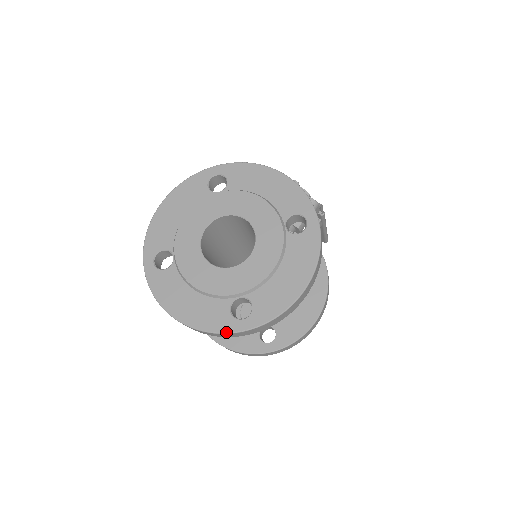
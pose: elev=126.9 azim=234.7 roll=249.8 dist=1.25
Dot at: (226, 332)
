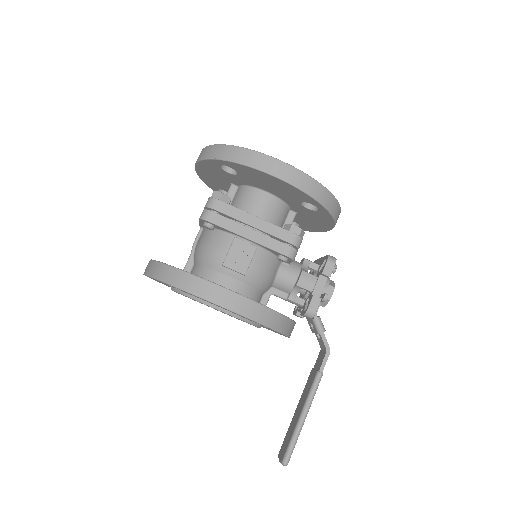
Dot at: (214, 145)
